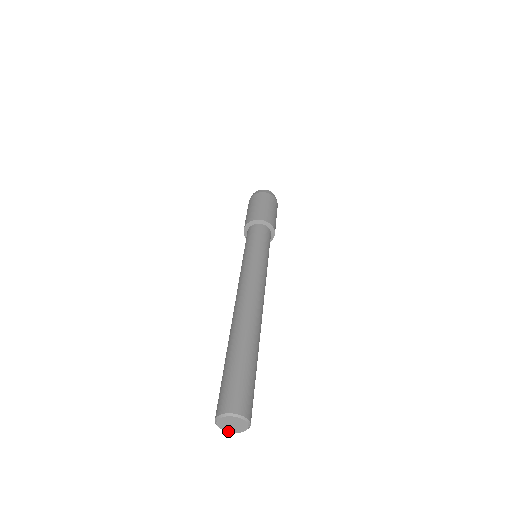
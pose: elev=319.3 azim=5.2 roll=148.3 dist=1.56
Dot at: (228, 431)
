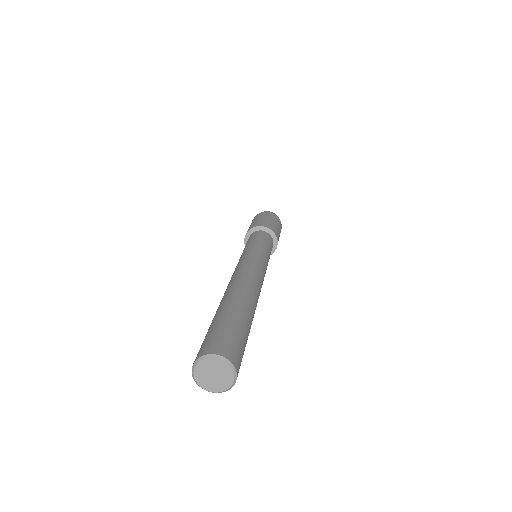
Dot at: (212, 390)
